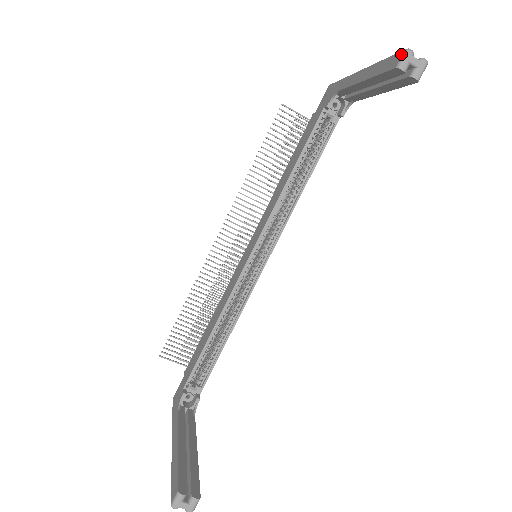
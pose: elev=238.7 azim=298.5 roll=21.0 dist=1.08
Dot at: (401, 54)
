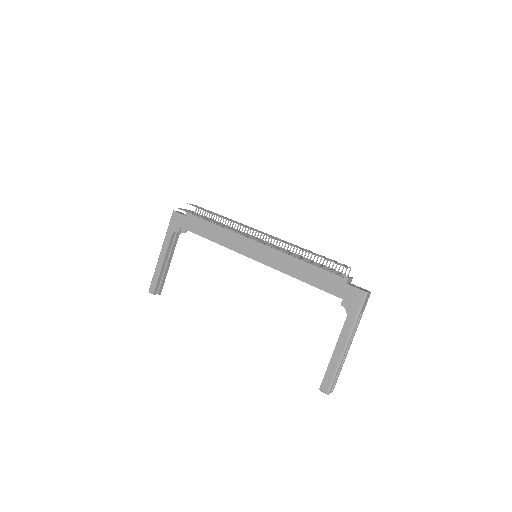
Dot at: (326, 392)
